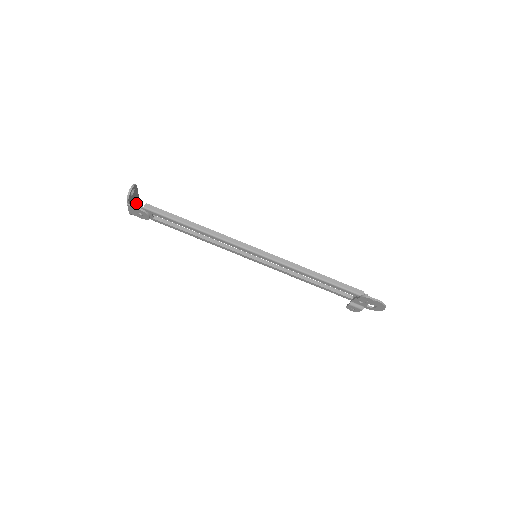
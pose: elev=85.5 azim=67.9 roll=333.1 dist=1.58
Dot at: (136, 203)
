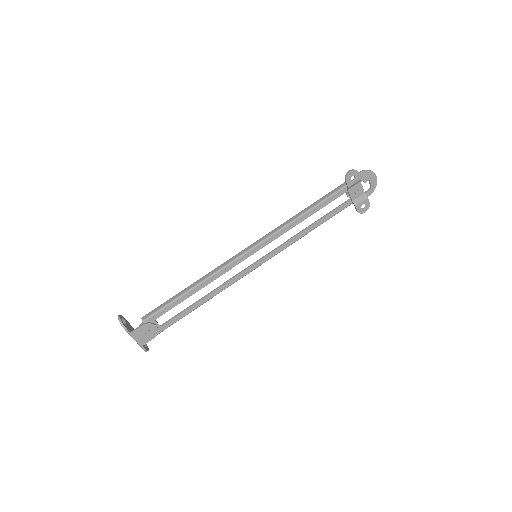
Dot at: occluded
